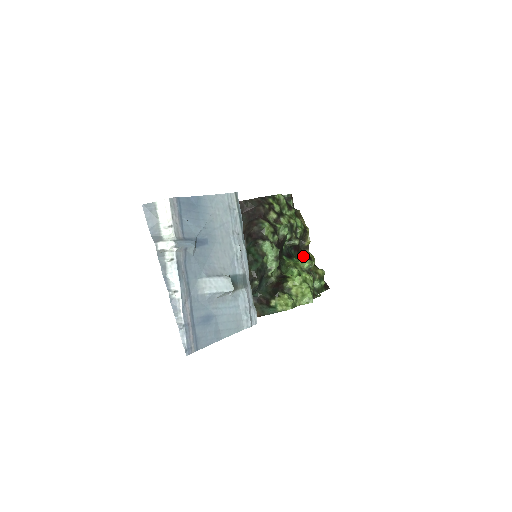
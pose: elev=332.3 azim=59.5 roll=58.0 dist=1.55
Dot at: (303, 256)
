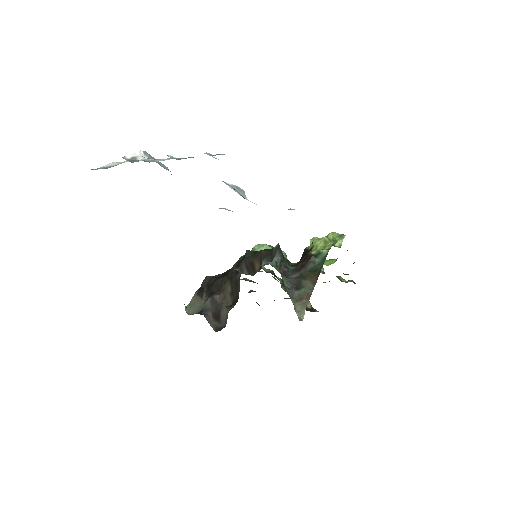
Dot at: occluded
